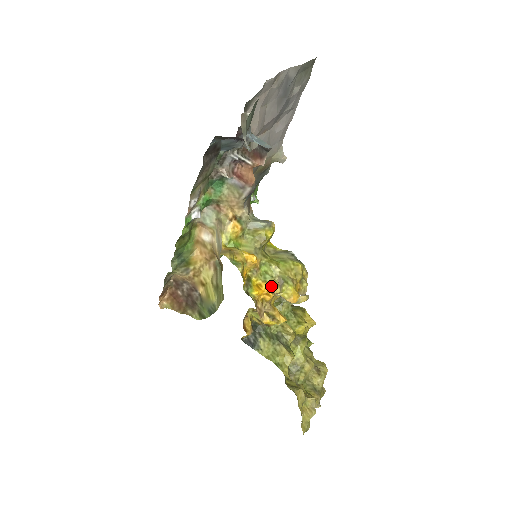
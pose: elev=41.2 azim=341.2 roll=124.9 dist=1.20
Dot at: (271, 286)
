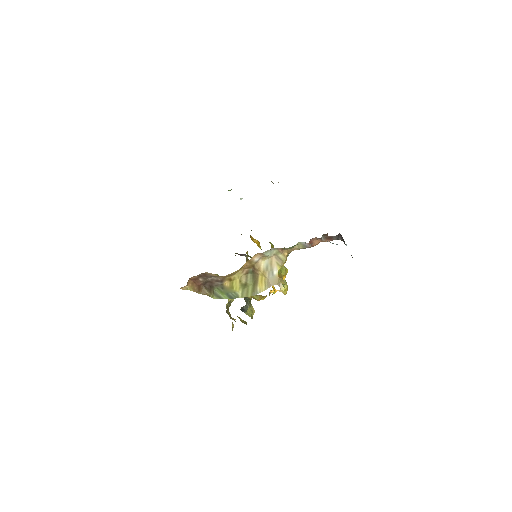
Dot at: occluded
